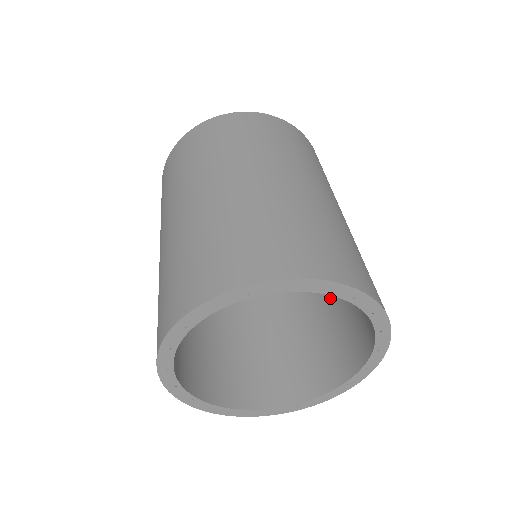
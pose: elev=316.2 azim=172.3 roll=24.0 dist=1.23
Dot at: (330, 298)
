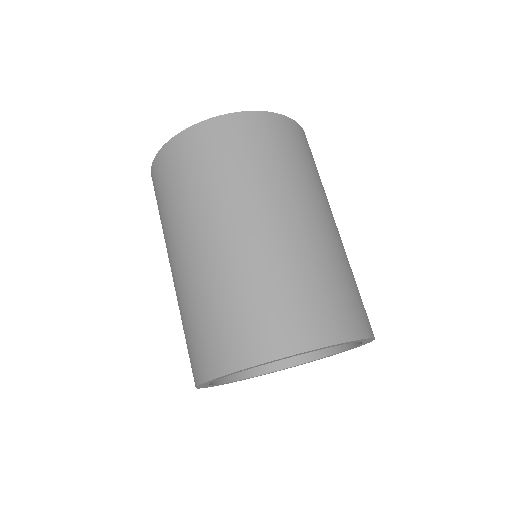
Dot at: occluded
